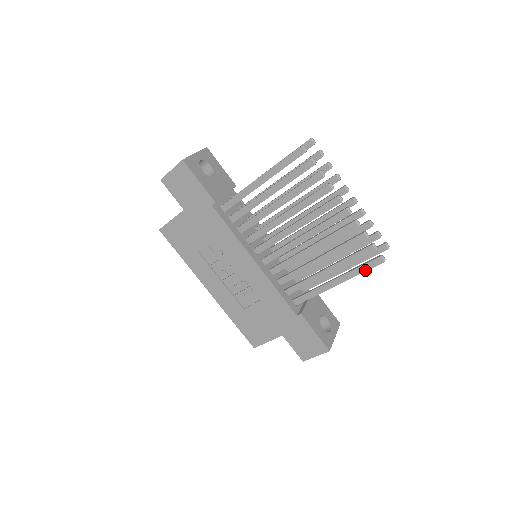
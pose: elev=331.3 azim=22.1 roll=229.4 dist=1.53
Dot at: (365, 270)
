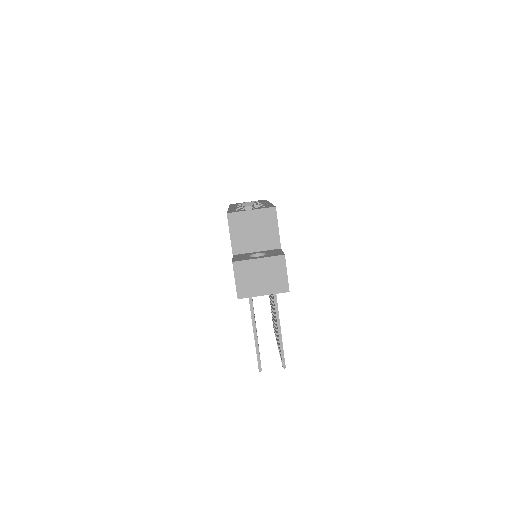
Dot at: occluded
